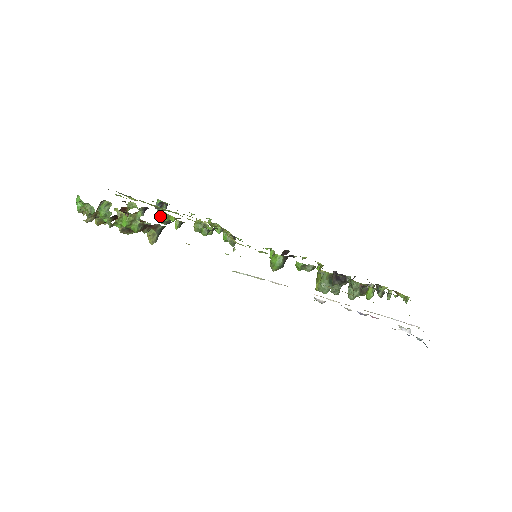
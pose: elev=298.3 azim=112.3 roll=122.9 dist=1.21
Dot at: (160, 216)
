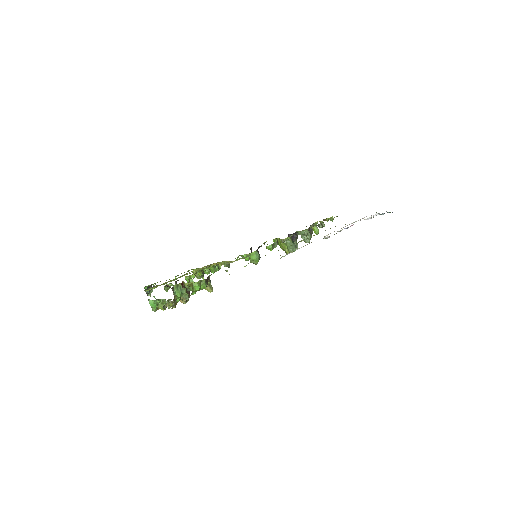
Dot at: occluded
